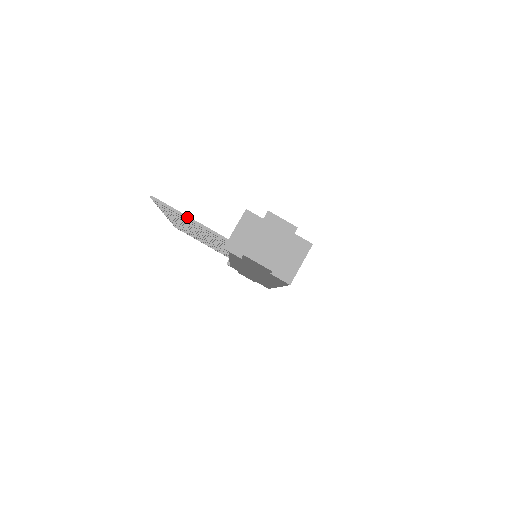
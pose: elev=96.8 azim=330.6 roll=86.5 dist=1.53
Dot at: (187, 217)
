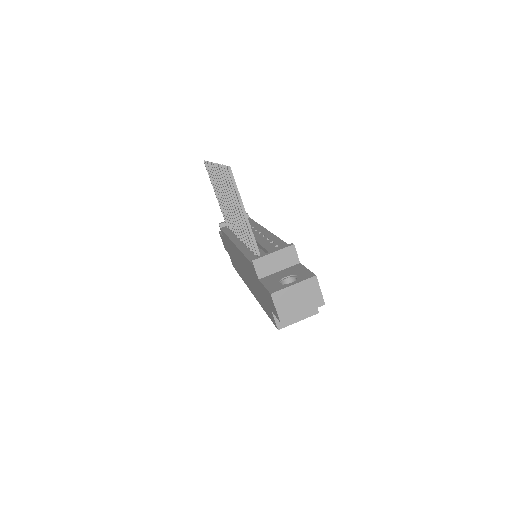
Dot at: (243, 208)
